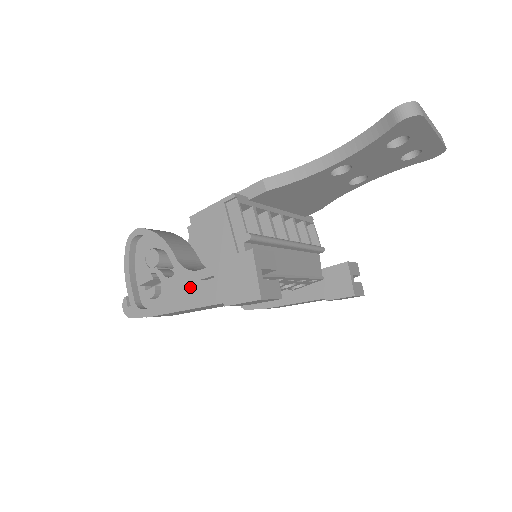
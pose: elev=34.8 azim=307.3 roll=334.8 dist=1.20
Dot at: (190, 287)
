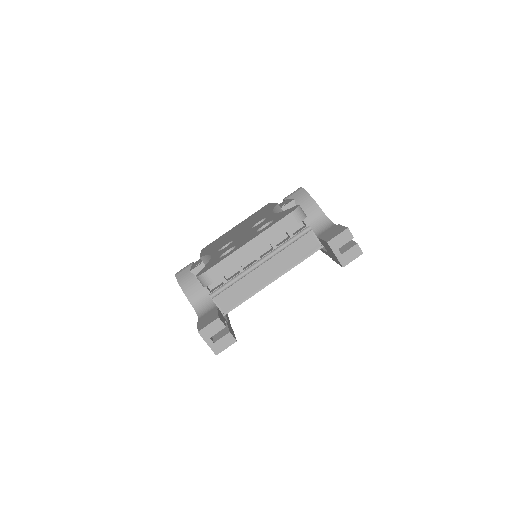
Dot at: occluded
